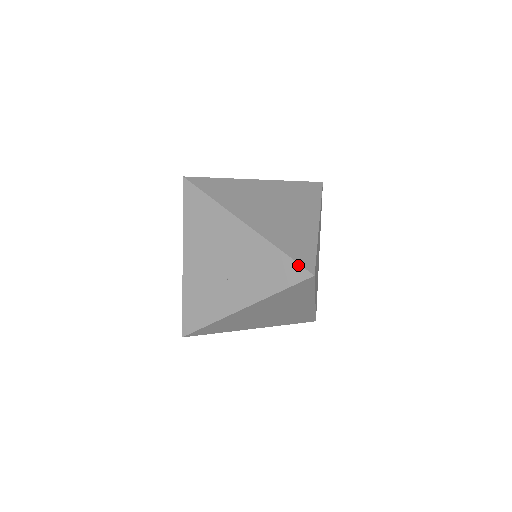
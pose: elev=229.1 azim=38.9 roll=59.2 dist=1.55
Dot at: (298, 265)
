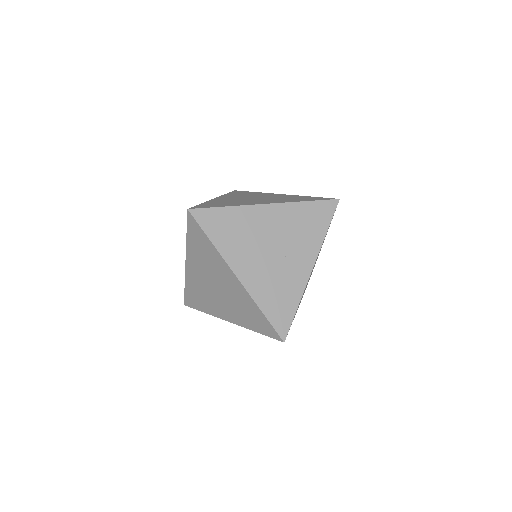
Dot at: (325, 201)
